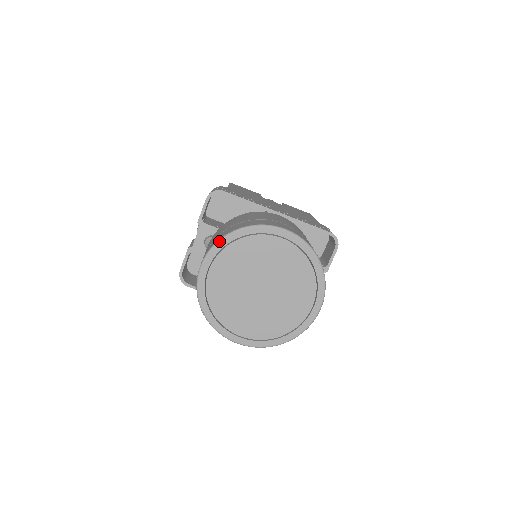
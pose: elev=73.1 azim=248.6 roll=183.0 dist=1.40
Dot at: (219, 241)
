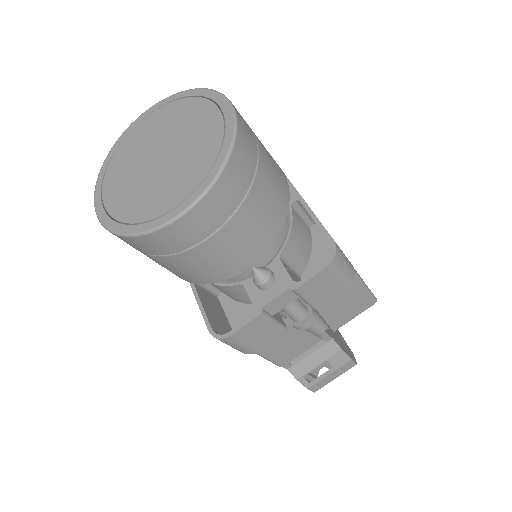
Dot at: (172, 95)
